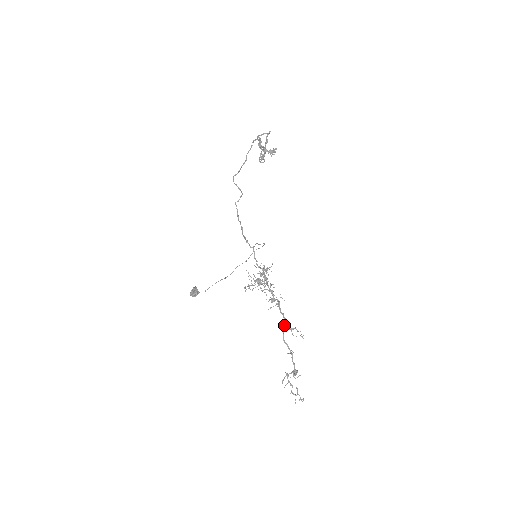
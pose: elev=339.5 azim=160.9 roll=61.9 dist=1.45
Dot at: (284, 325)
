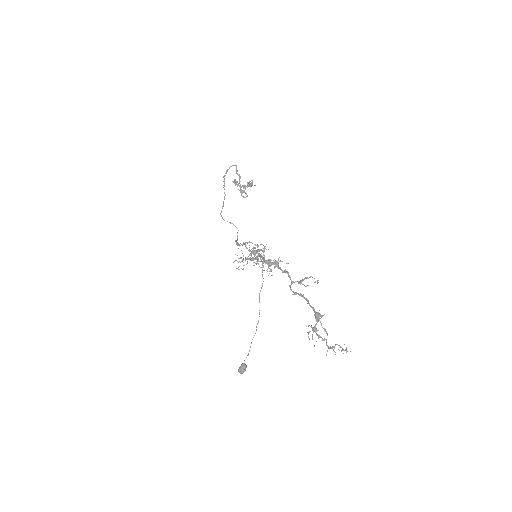
Dot at: occluded
